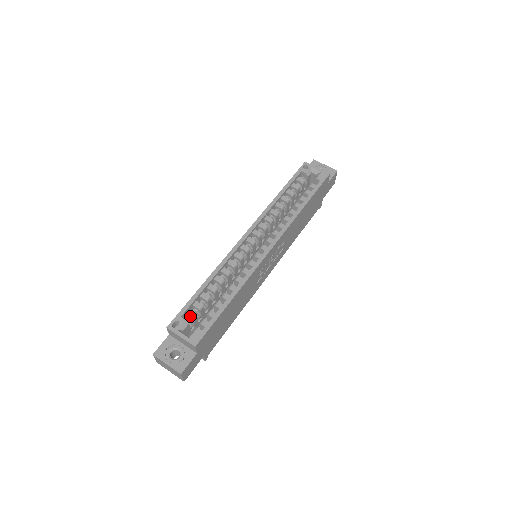
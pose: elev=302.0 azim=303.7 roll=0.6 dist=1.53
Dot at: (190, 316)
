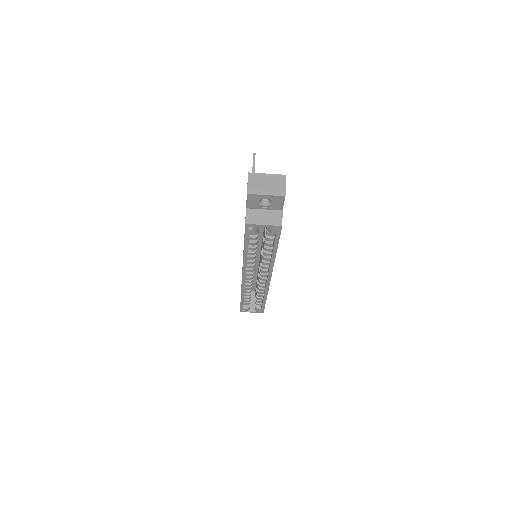
Dot at: occluded
